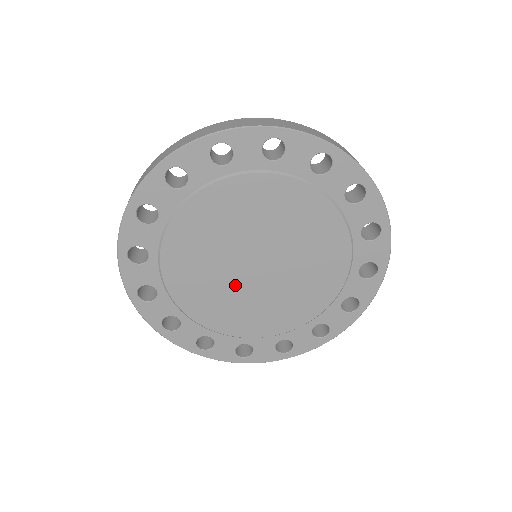
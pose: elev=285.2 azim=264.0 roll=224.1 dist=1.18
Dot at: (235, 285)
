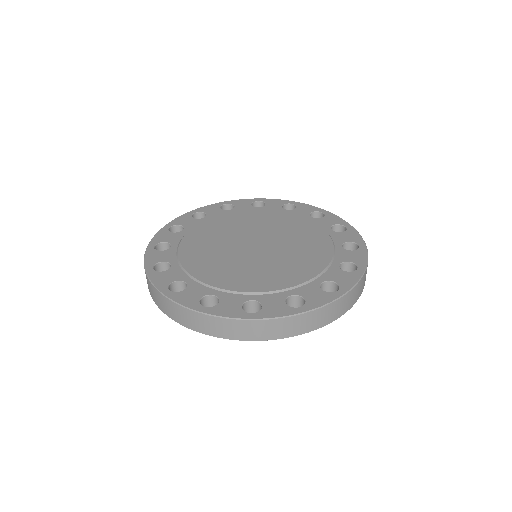
Dot at: (232, 253)
